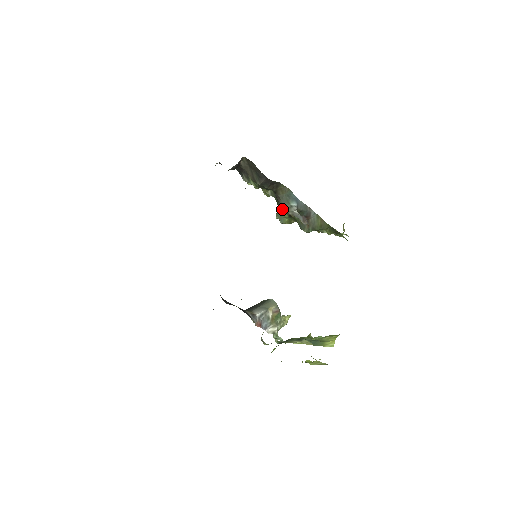
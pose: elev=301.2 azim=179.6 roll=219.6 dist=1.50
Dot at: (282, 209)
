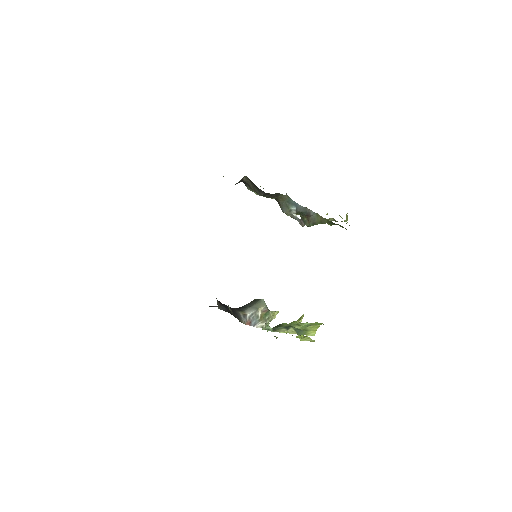
Dot at: (283, 212)
